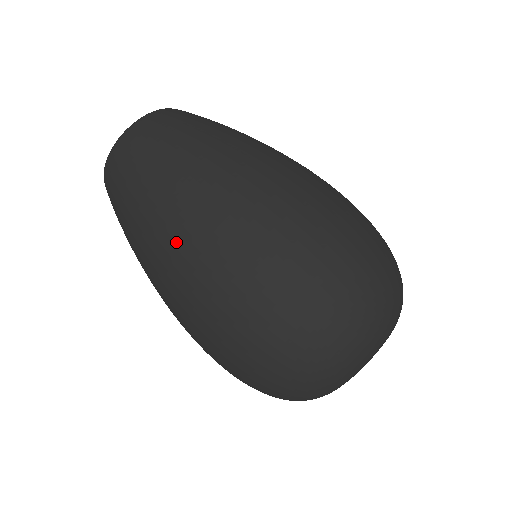
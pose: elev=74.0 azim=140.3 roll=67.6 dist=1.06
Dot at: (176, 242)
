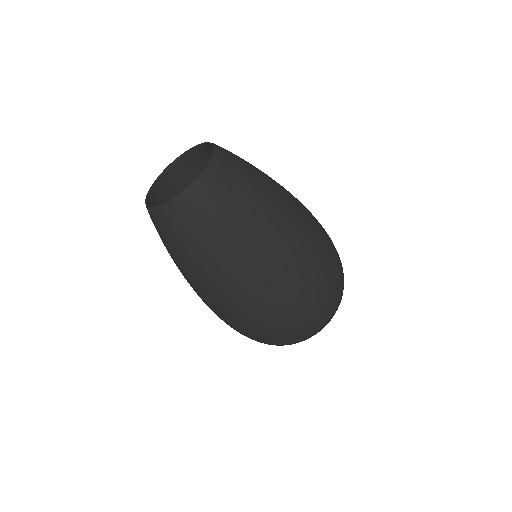
Dot at: (207, 295)
